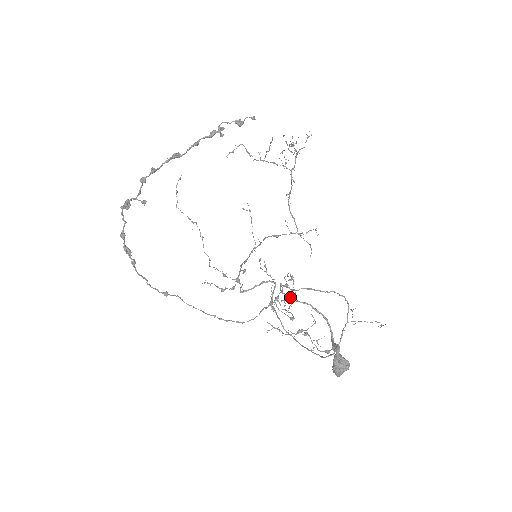
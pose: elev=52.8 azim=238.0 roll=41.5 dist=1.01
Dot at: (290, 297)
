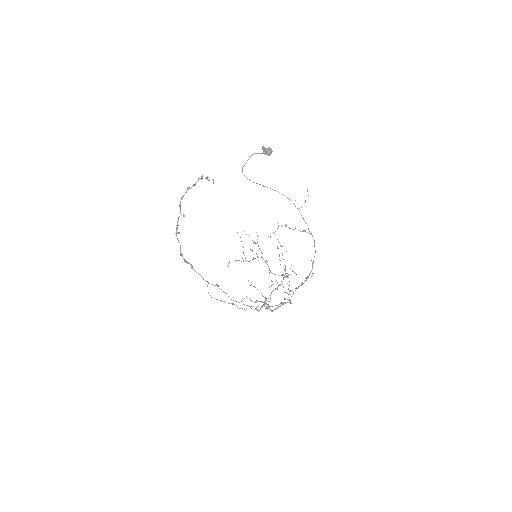
Dot at: (244, 165)
